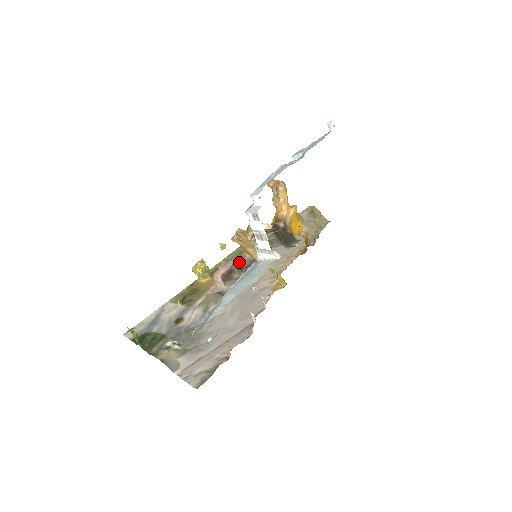
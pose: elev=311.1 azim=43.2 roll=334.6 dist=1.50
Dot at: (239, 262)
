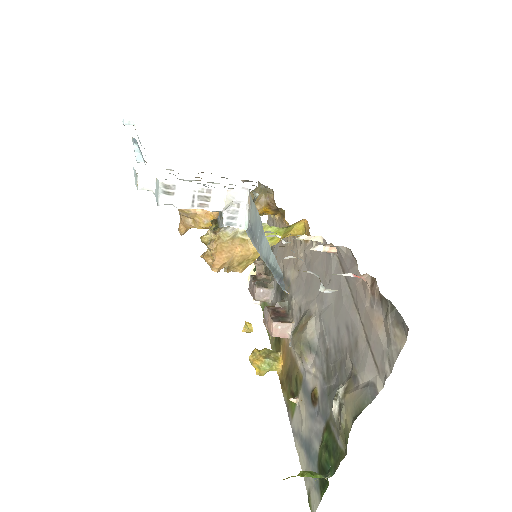
Dot at: occluded
